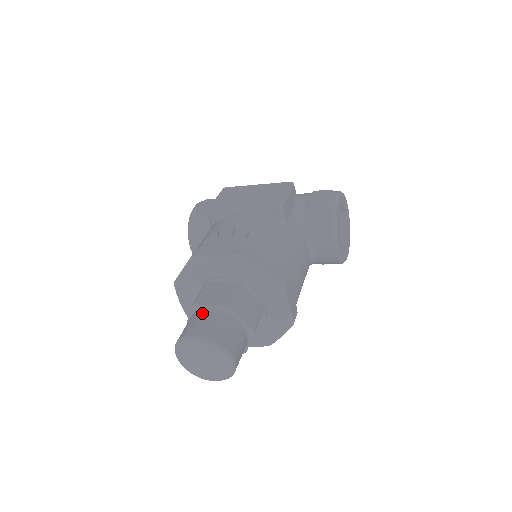
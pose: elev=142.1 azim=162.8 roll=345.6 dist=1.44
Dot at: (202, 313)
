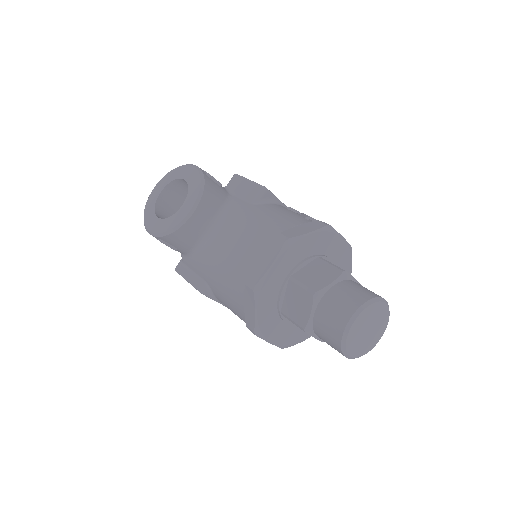
Dot at: occluded
